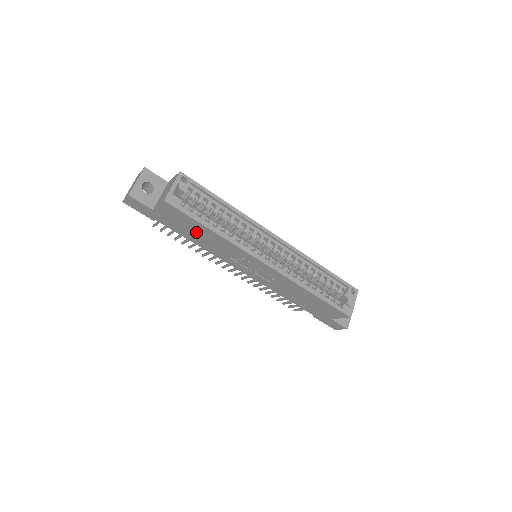
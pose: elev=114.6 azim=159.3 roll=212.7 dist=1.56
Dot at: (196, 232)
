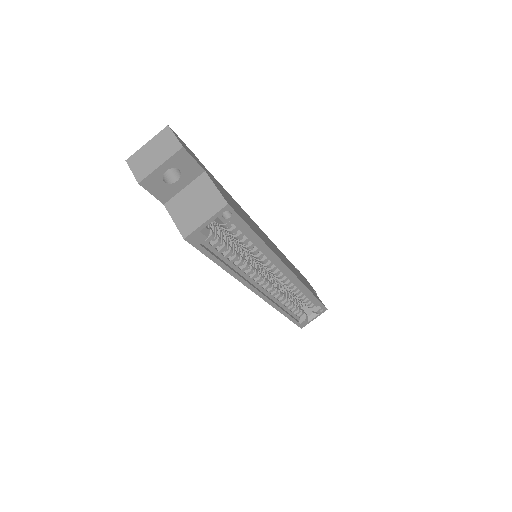
Dot at: occluded
